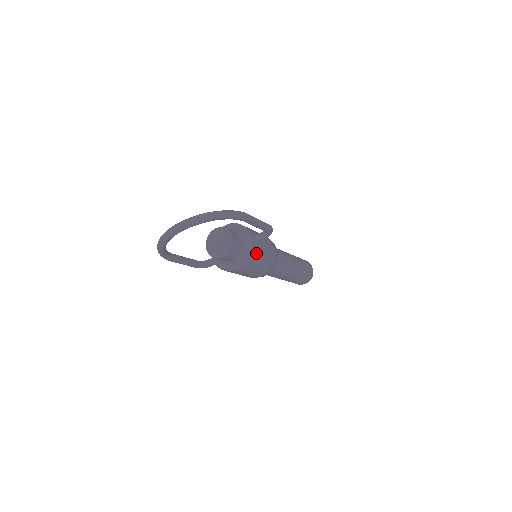
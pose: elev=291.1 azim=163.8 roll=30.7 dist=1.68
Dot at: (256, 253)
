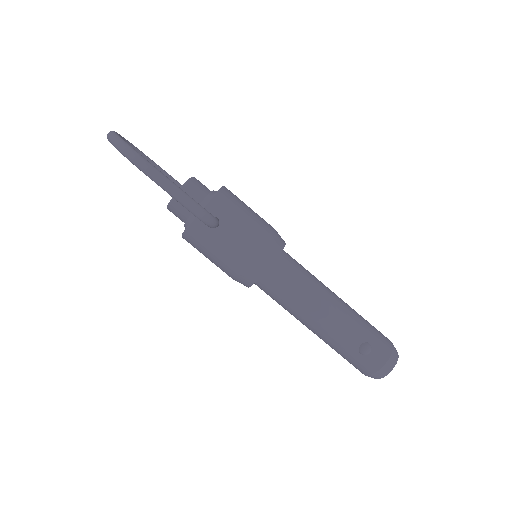
Dot at: (200, 236)
